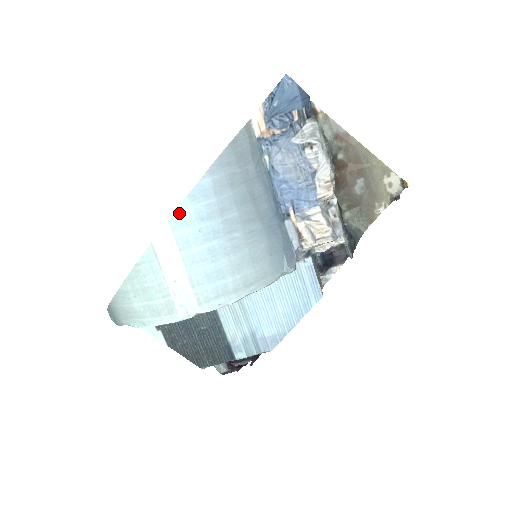
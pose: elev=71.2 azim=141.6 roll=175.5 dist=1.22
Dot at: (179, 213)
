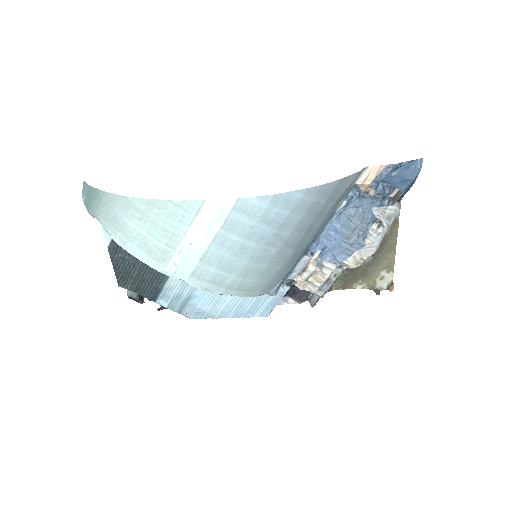
Dot at: (253, 201)
